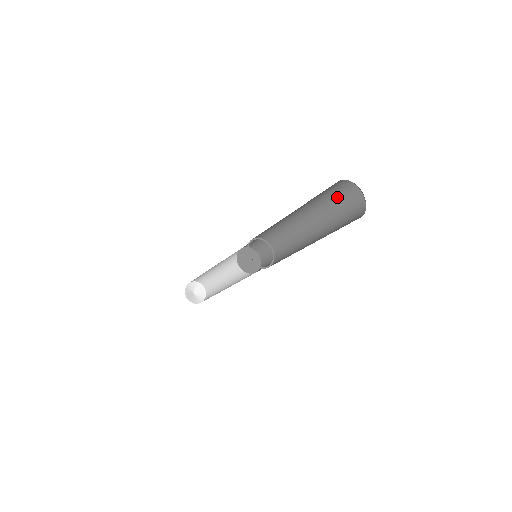
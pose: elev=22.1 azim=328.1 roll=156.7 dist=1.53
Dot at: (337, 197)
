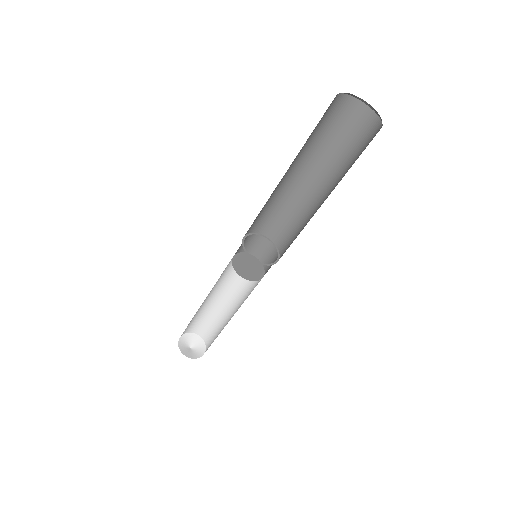
Dot at: (360, 150)
